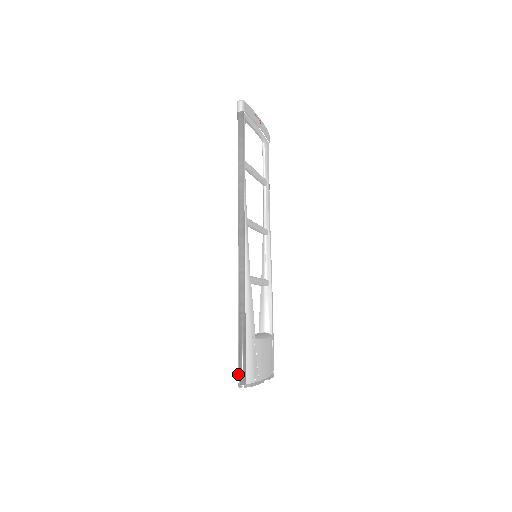
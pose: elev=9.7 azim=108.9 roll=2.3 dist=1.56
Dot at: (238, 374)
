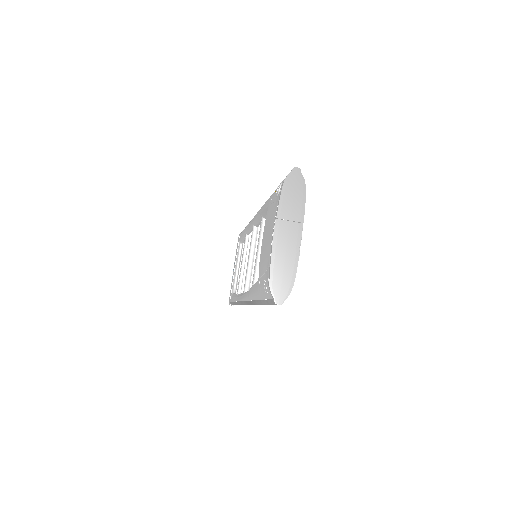
Dot at: (283, 180)
